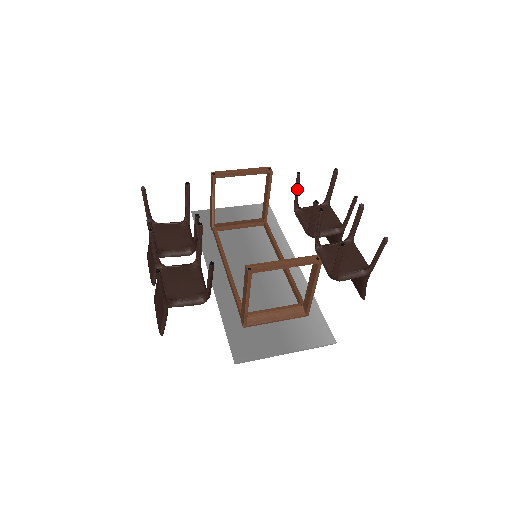
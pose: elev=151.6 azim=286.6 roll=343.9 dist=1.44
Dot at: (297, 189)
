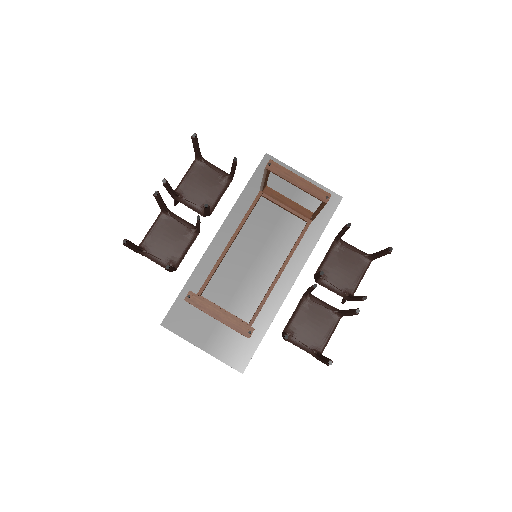
Dot at: (342, 232)
